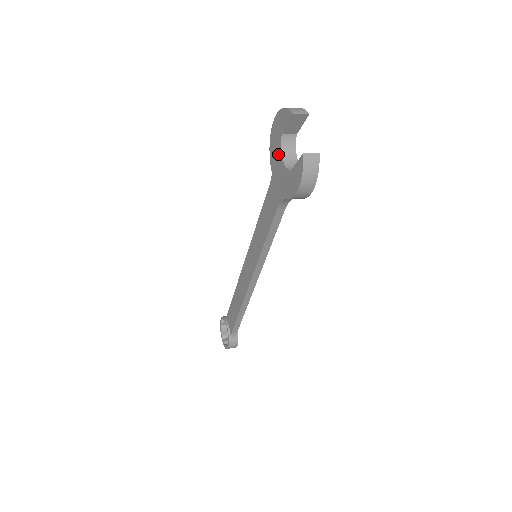
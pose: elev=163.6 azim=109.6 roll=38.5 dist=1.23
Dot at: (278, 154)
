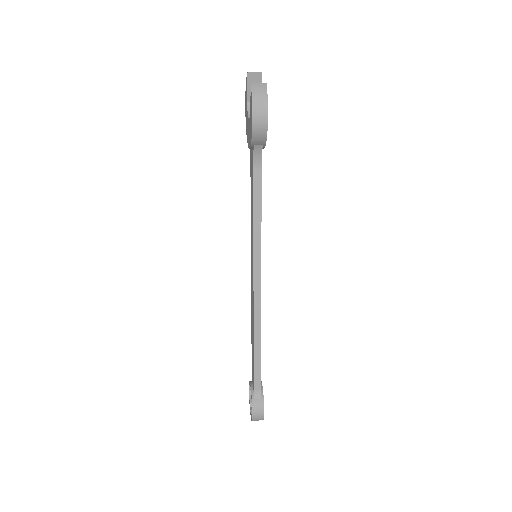
Dot at: (247, 121)
